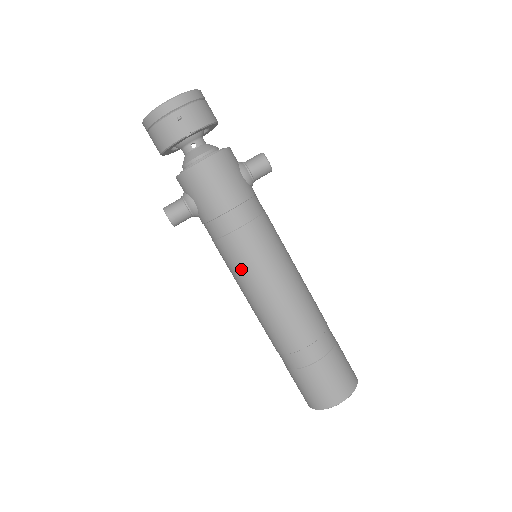
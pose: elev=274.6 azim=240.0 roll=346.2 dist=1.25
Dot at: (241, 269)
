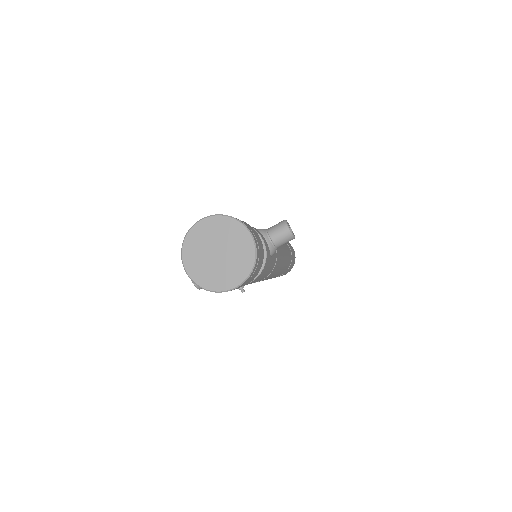
Dot at: occluded
